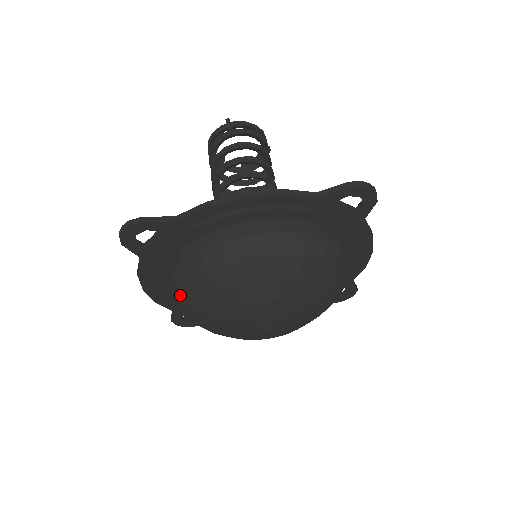
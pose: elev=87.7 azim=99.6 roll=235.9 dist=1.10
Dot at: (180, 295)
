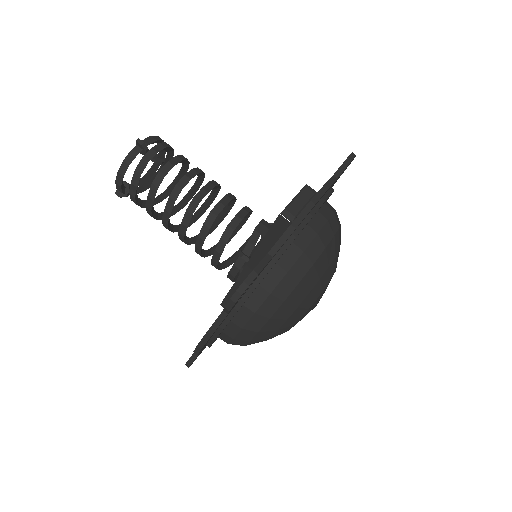
Dot at: (266, 323)
